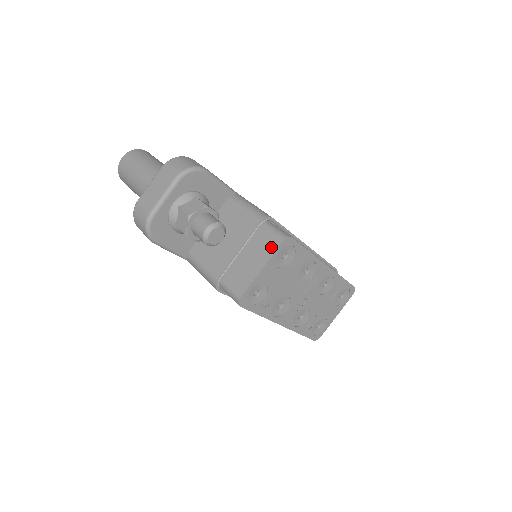
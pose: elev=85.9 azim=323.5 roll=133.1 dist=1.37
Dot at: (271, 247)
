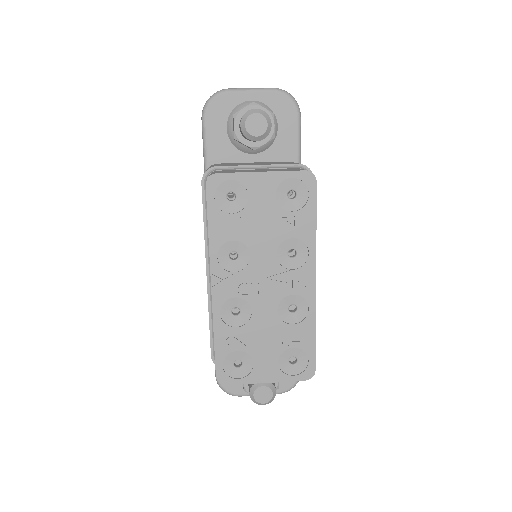
Dot at: (290, 170)
